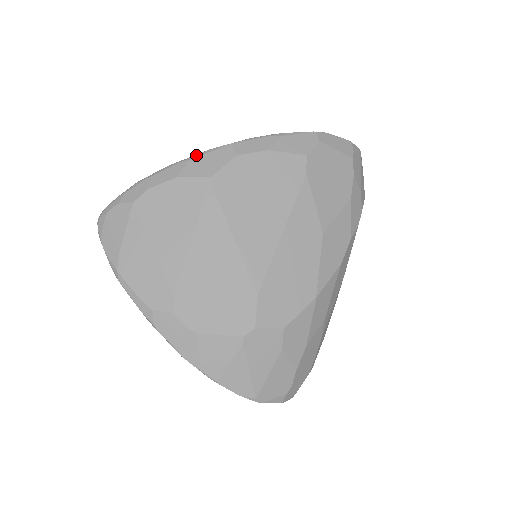
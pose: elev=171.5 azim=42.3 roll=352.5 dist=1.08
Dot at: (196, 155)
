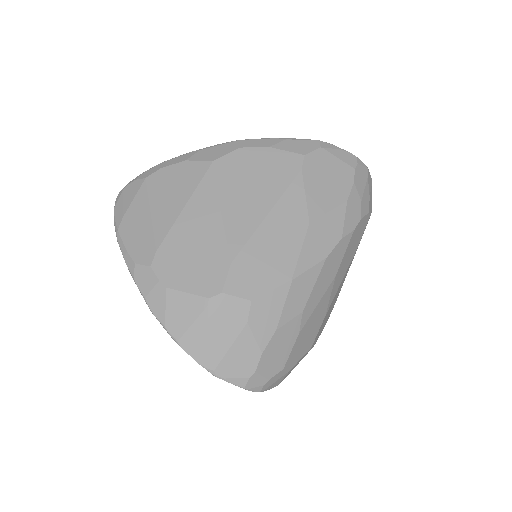
Dot at: (207, 147)
